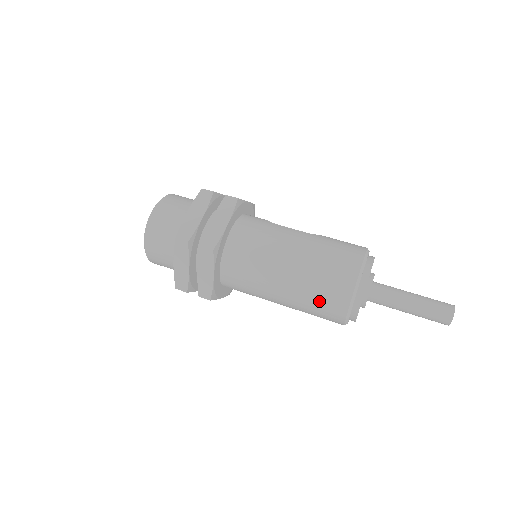
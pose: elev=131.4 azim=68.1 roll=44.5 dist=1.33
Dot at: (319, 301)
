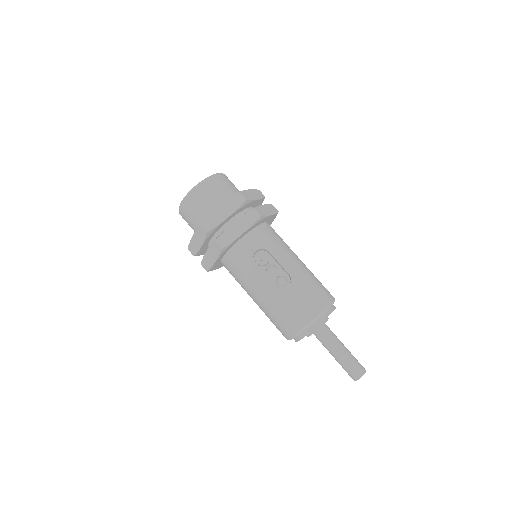
Dot at: occluded
